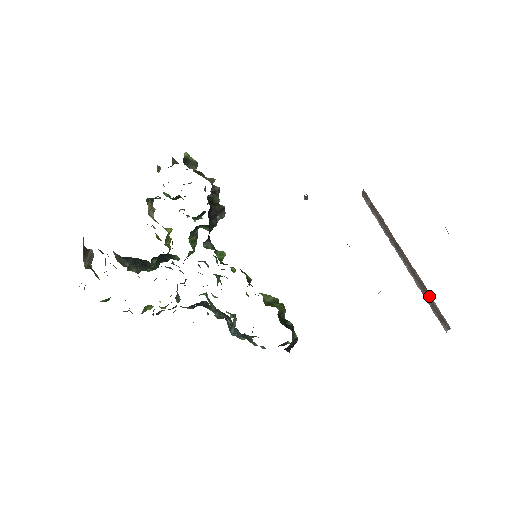
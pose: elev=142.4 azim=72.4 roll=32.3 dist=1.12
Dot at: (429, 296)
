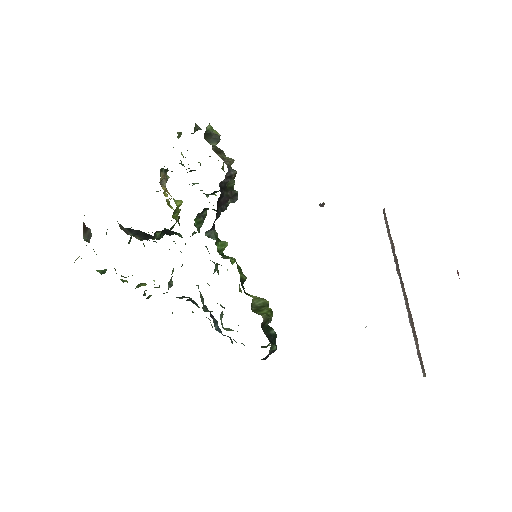
Dot at: (416, 339)
